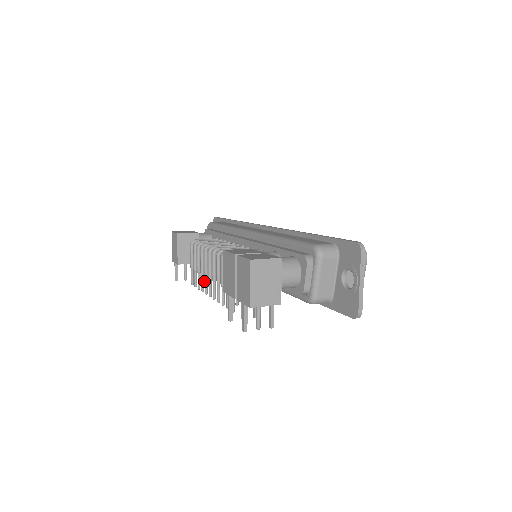
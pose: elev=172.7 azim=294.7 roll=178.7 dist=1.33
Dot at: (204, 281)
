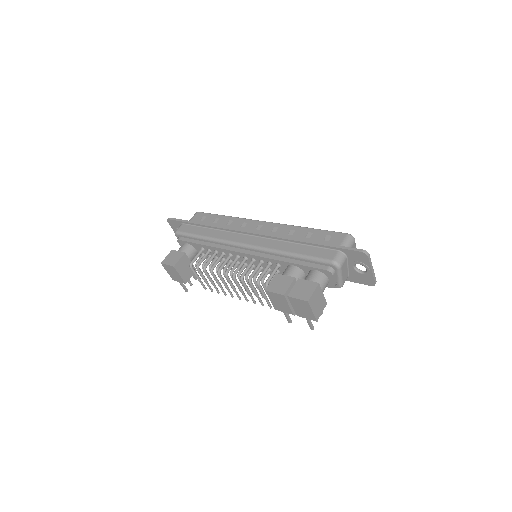
Dot at: occluded
